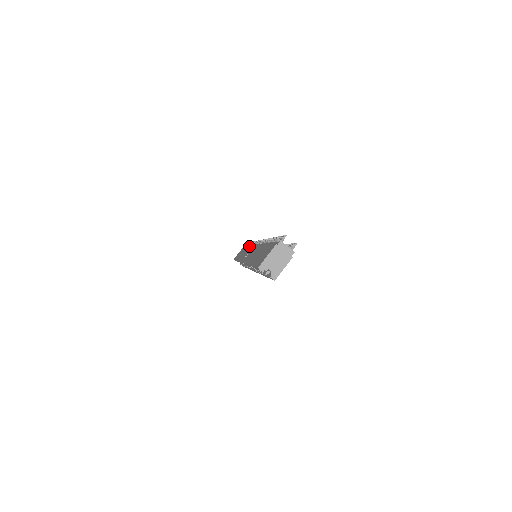
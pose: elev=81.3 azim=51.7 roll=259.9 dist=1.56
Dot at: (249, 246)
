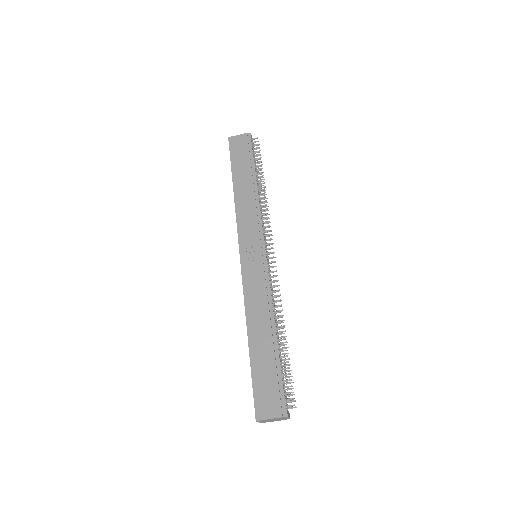
Dot at: (255, 190)
